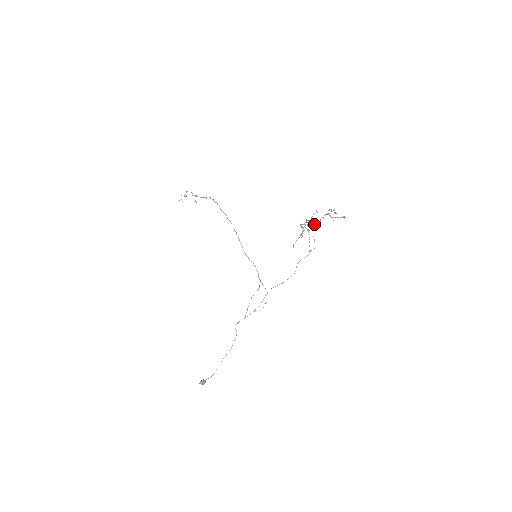
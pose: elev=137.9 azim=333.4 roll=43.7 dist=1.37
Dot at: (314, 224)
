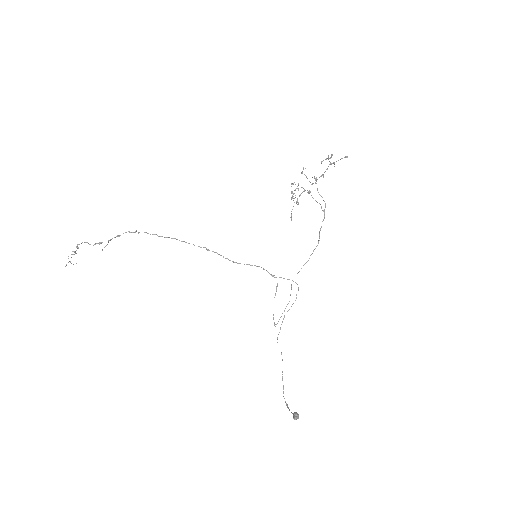
Dot at: (315, 182)
